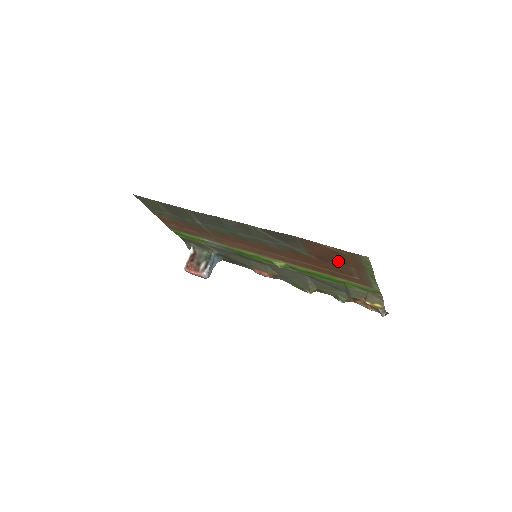
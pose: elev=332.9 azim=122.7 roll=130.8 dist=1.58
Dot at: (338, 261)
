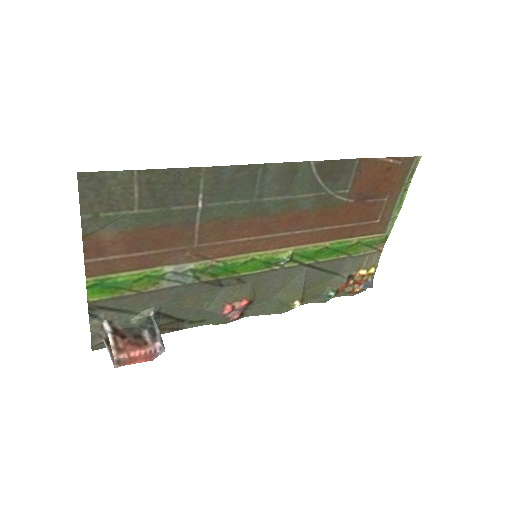
Dot at: (379, 190)
